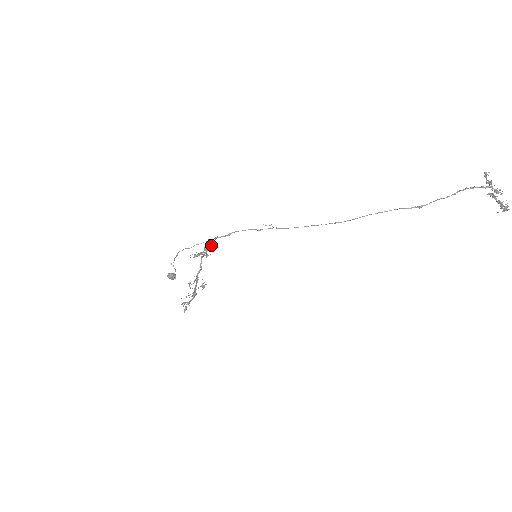
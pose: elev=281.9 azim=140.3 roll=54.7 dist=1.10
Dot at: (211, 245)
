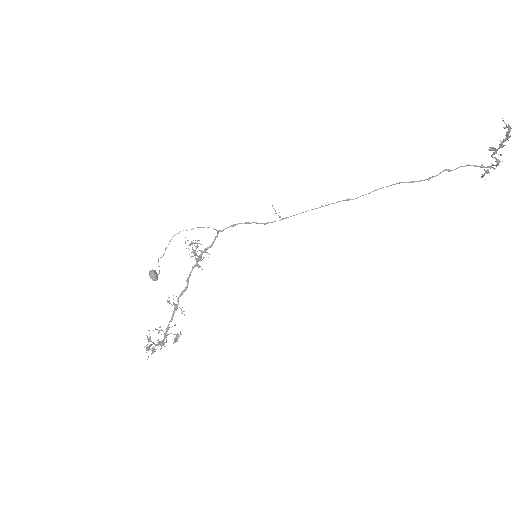
Dot at: (208, 248)
